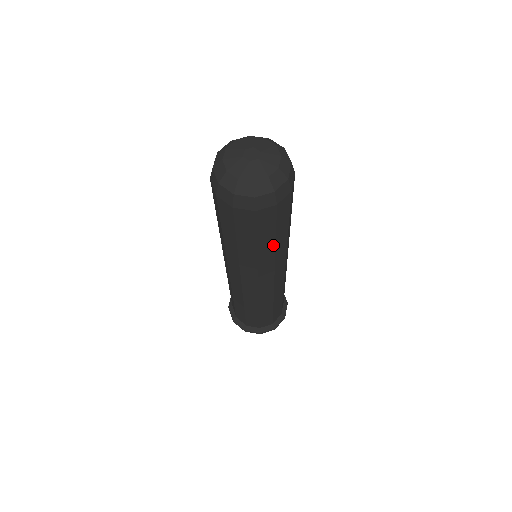
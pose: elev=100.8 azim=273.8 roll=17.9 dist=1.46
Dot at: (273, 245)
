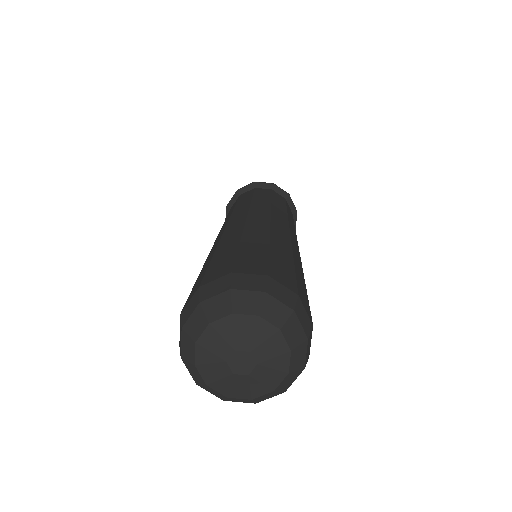
Dot at: occluded
